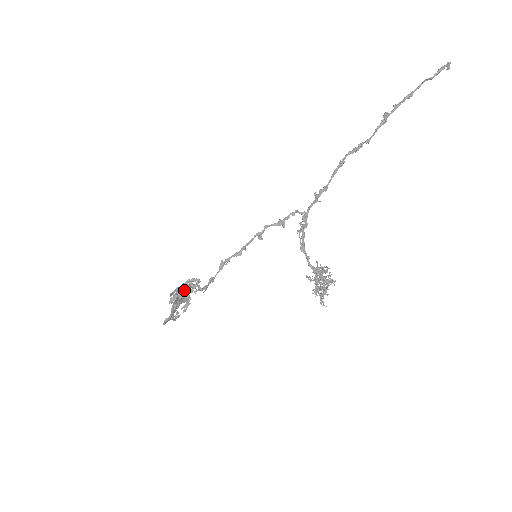
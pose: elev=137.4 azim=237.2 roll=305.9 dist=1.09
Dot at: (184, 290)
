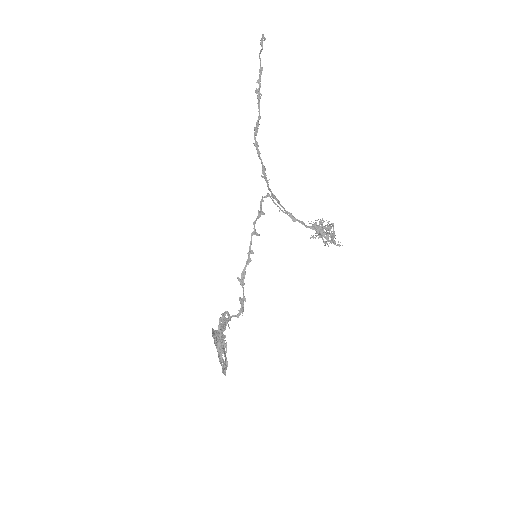
Dot at: occluded
